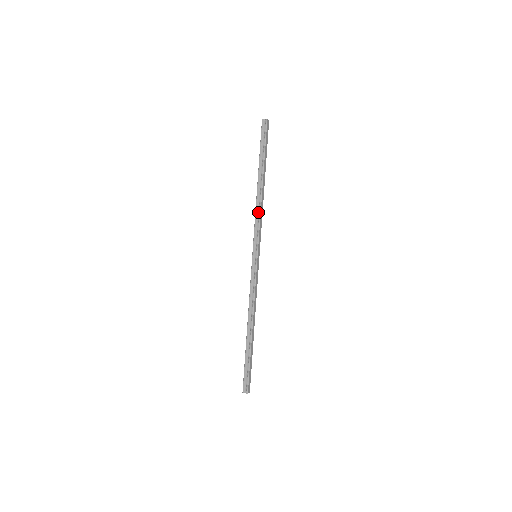
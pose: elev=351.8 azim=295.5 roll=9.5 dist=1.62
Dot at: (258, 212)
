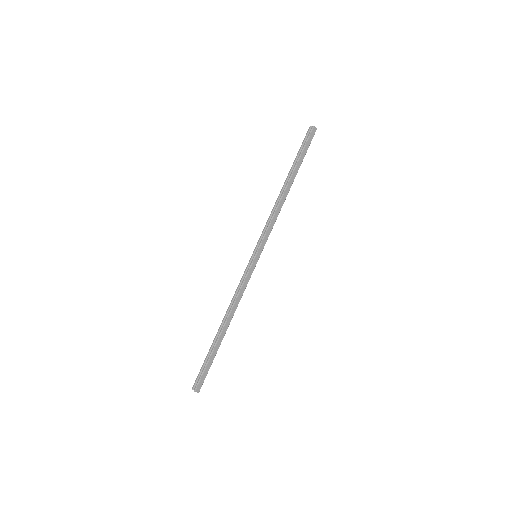
Dot at: (273, 213)
